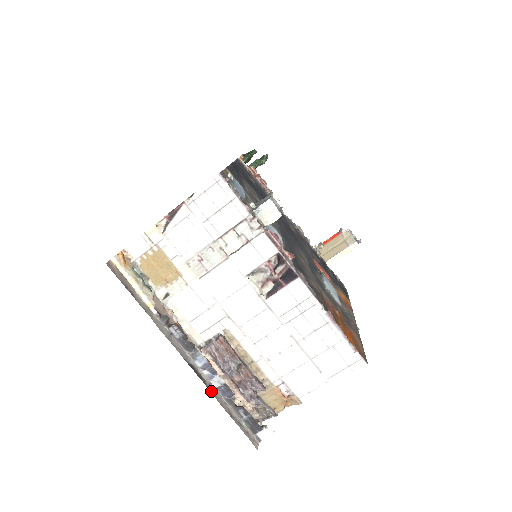
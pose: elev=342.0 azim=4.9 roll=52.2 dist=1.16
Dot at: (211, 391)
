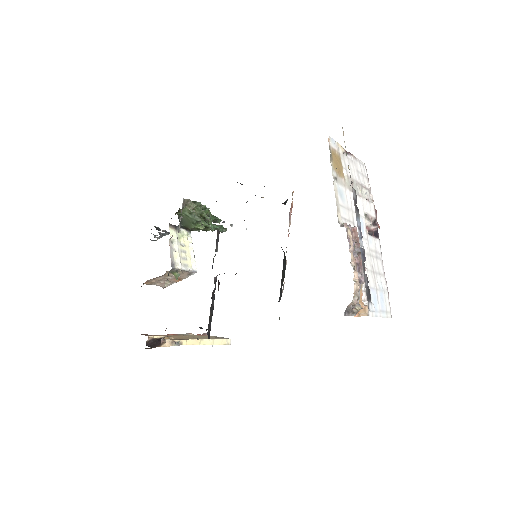
Dot at: occluded
